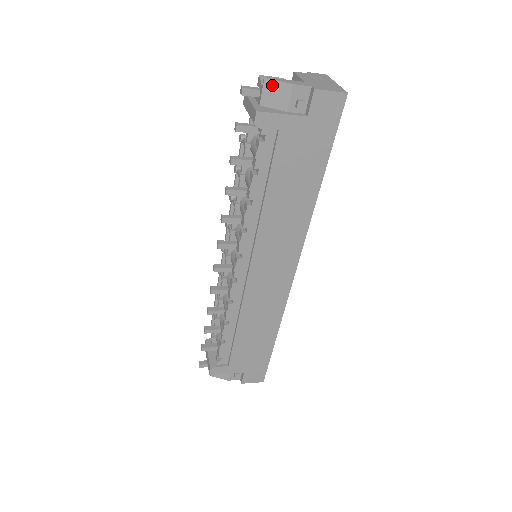
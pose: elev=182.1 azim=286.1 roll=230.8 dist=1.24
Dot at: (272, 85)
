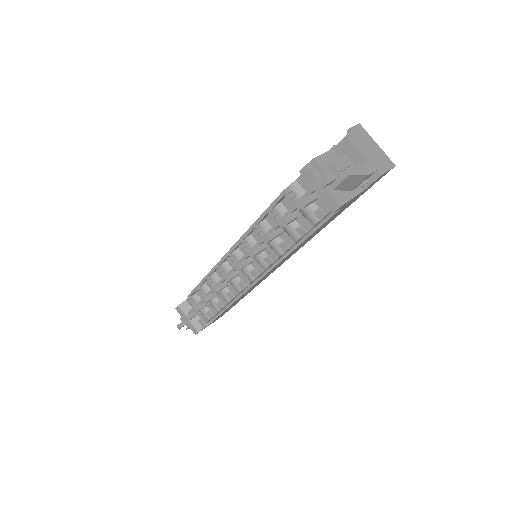
Dot at: (352, 178)
